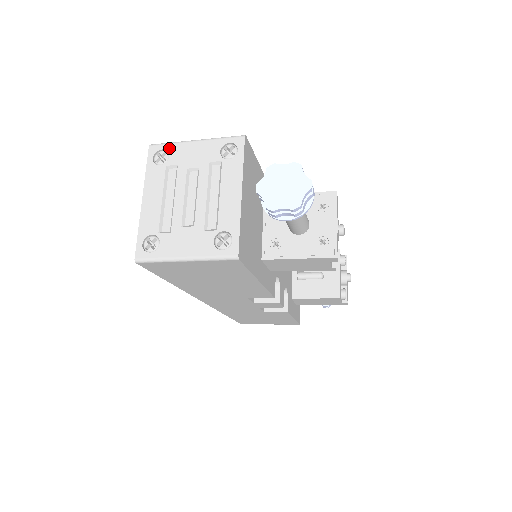
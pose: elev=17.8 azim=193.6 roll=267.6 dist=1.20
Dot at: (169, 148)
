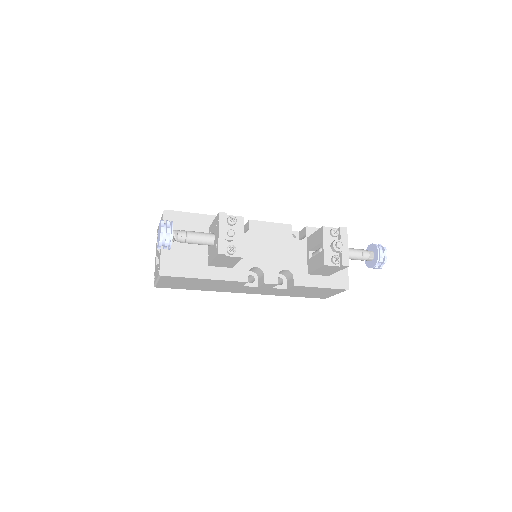
Dot at: (158, 227)
